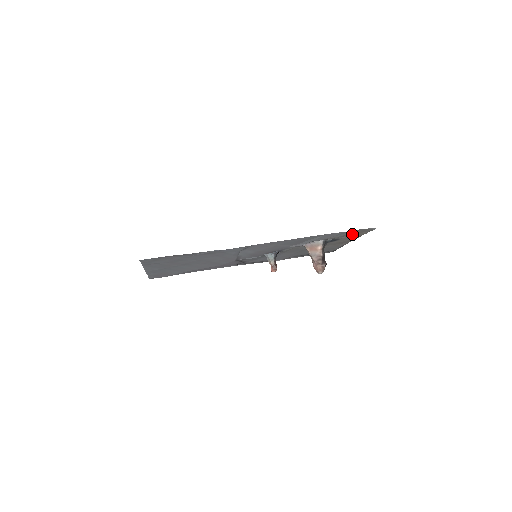
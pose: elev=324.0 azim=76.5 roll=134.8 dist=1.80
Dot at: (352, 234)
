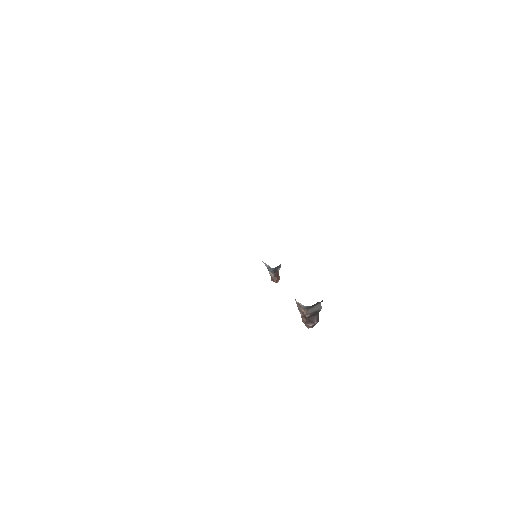
Dot at: occluded
